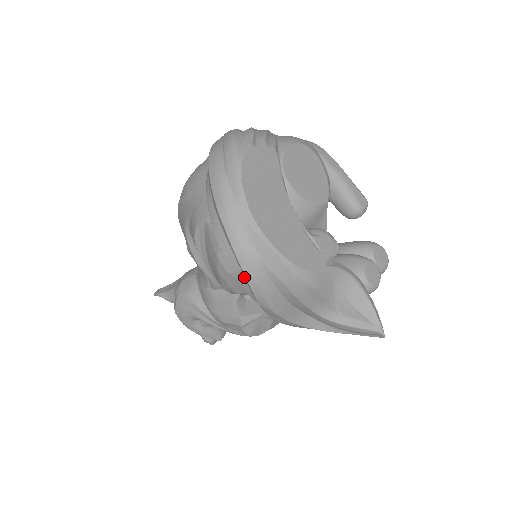
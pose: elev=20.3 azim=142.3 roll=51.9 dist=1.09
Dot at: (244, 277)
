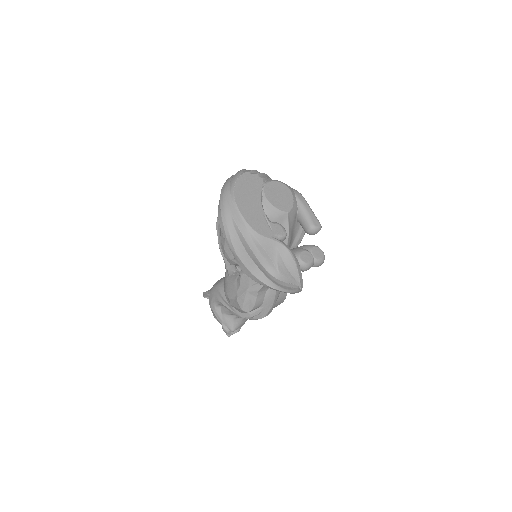
Dot at: occluded
